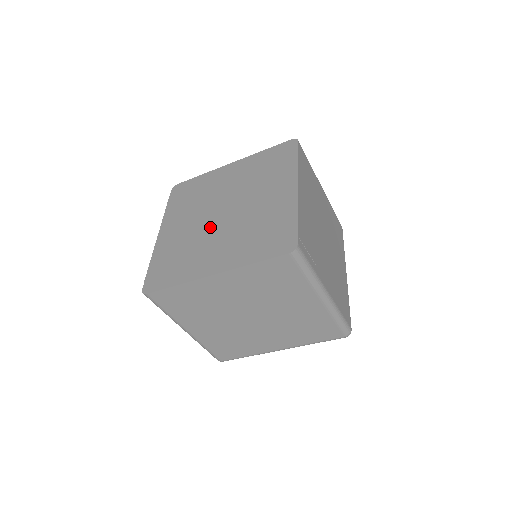
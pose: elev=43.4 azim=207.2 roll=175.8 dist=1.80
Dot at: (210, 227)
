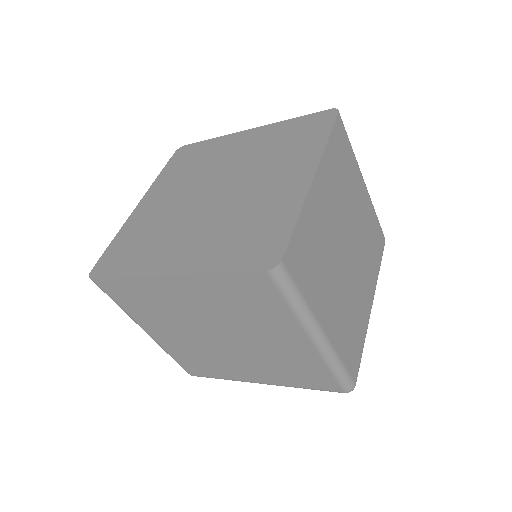
Dot at: (192, 208)
